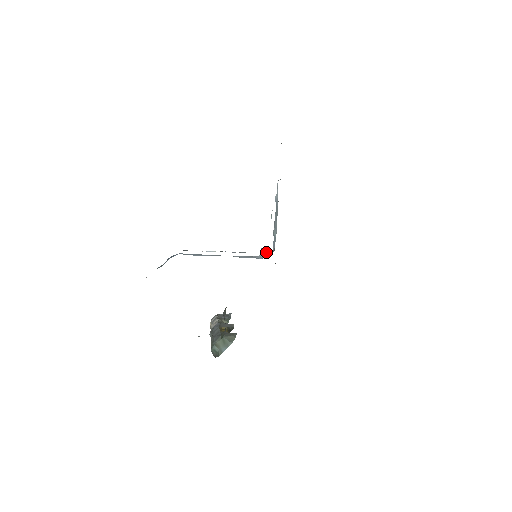
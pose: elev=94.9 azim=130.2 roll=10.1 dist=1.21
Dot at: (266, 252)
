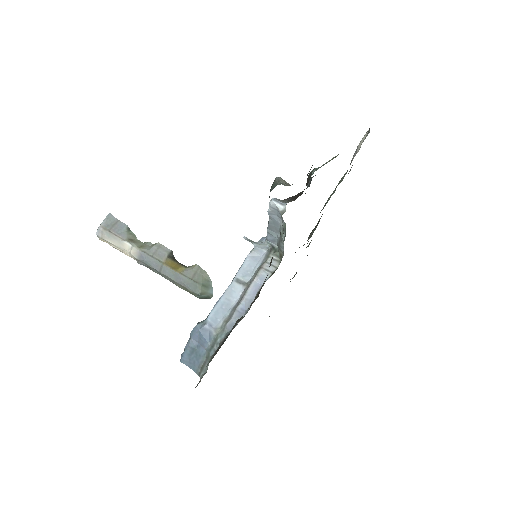
Dot at: (261, 245)
